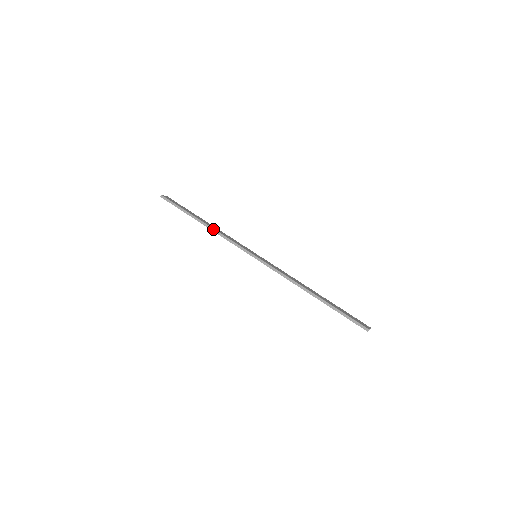
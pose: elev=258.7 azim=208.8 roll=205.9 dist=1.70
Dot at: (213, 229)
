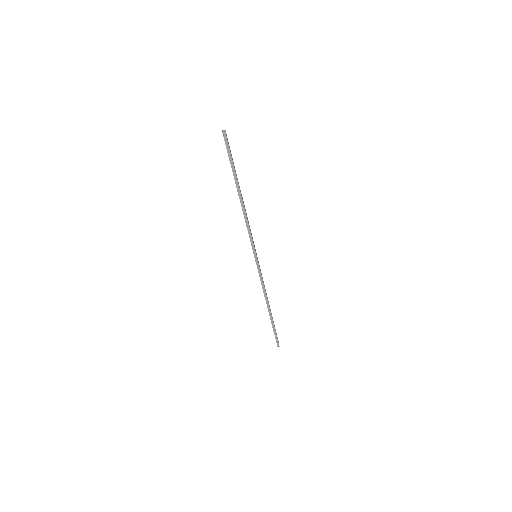
Dot at: (245, 214)
